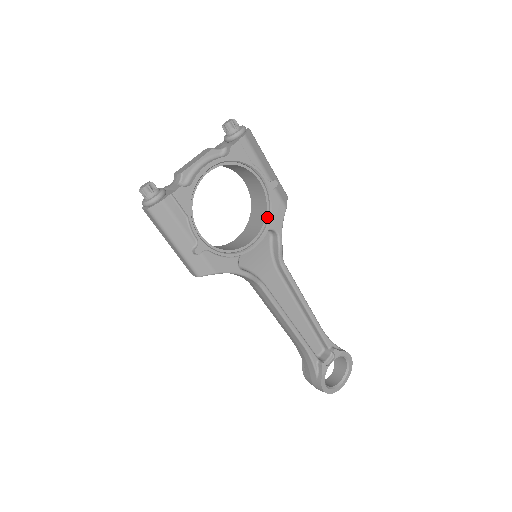
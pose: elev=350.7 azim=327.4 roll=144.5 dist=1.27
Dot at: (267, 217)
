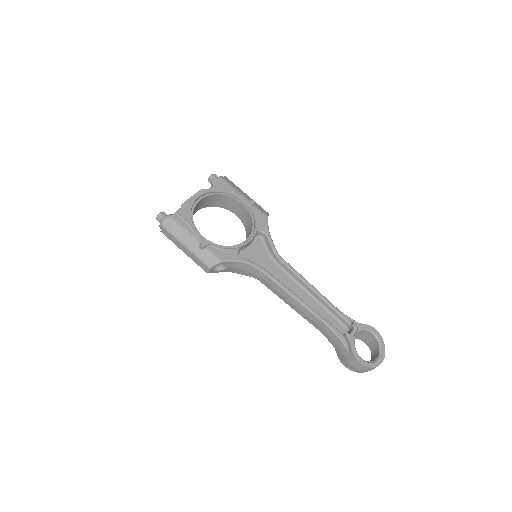
Dot at: (254, 224)
